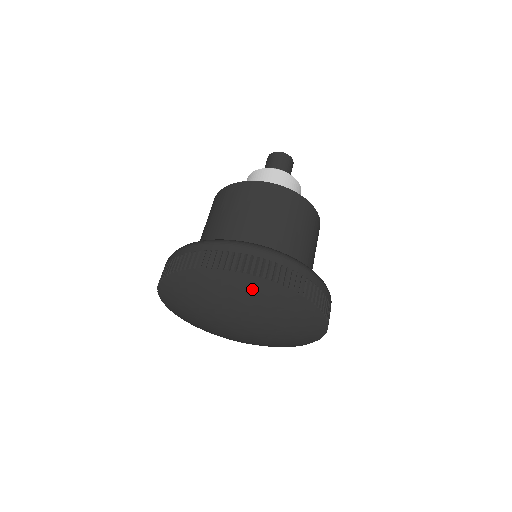
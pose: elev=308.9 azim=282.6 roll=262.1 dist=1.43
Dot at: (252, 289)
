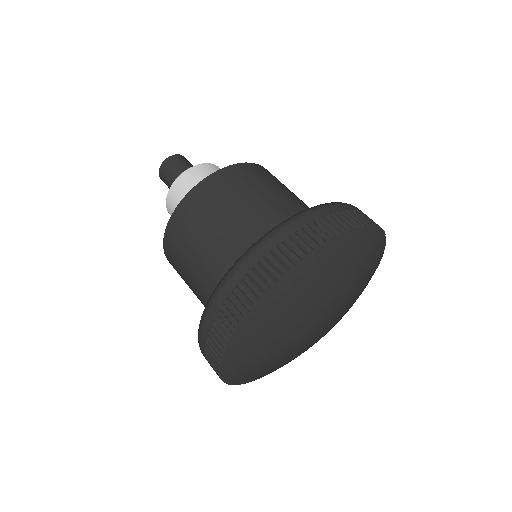
Dot at: (351, 249)
